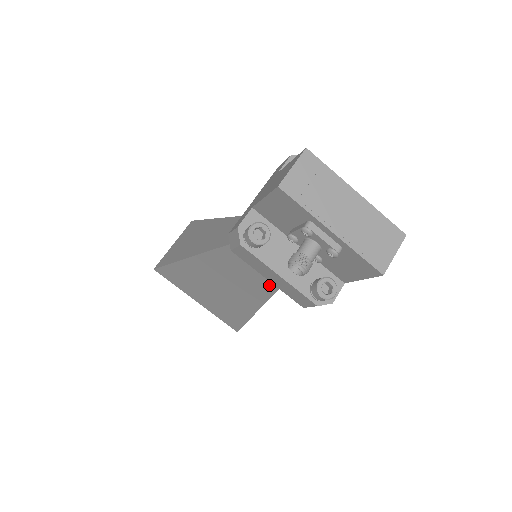
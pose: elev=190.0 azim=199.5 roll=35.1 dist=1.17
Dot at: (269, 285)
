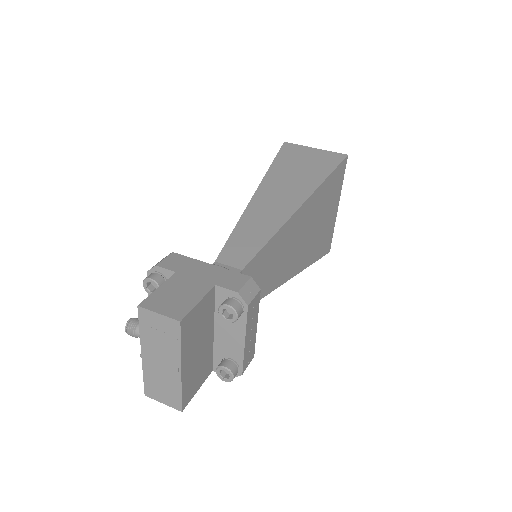
Dot at: occluded
